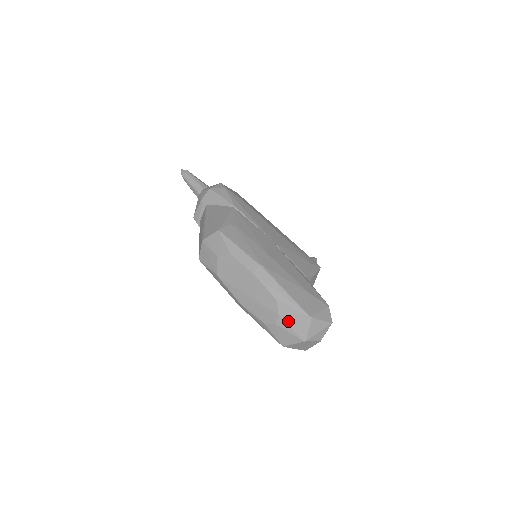
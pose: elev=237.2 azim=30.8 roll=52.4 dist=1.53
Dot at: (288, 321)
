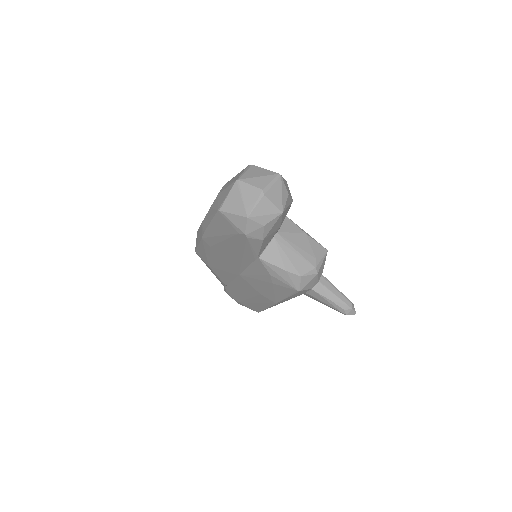
Dot at: (229, 182)
